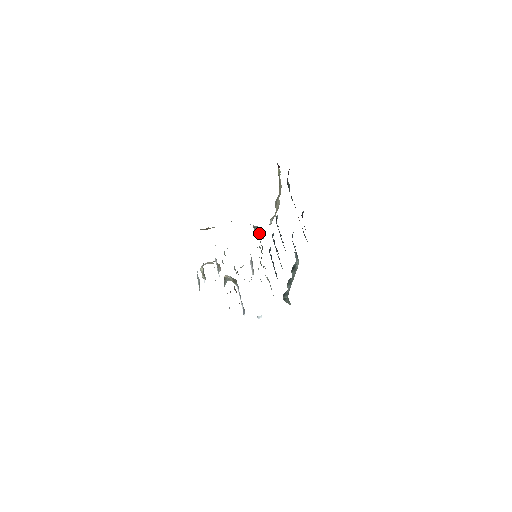
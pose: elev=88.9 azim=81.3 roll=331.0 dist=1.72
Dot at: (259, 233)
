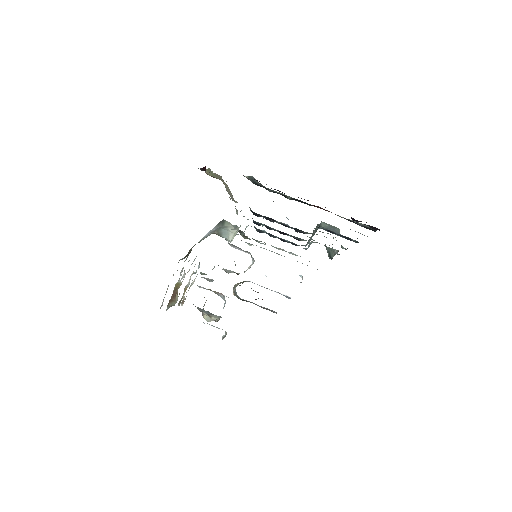
Dot at: (232, 233)
